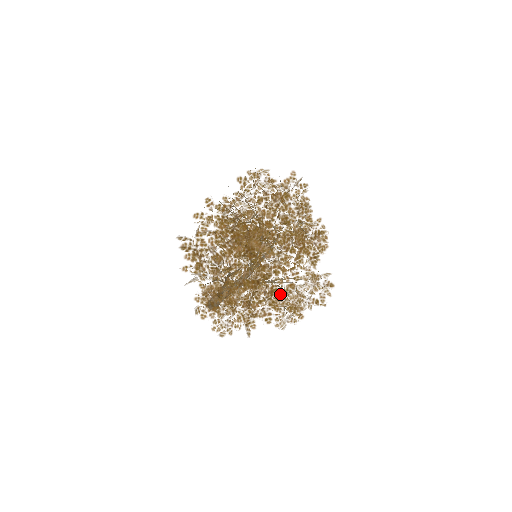
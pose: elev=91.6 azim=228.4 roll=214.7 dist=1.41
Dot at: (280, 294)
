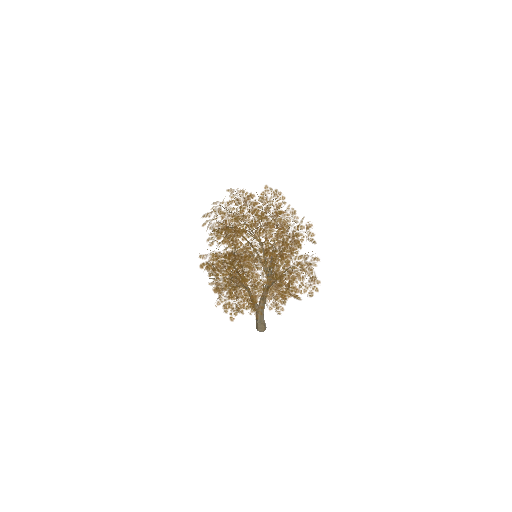
Dot at: (247, 256)
